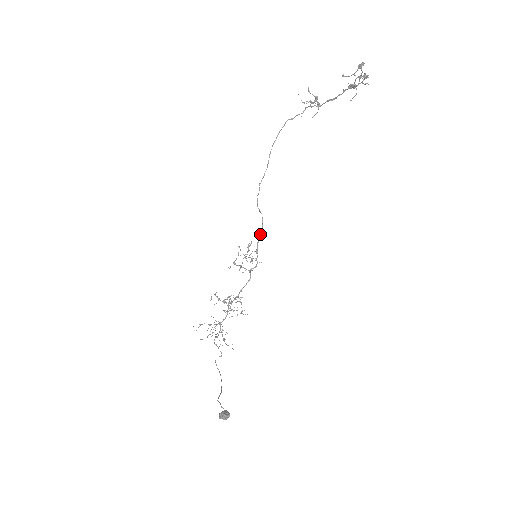
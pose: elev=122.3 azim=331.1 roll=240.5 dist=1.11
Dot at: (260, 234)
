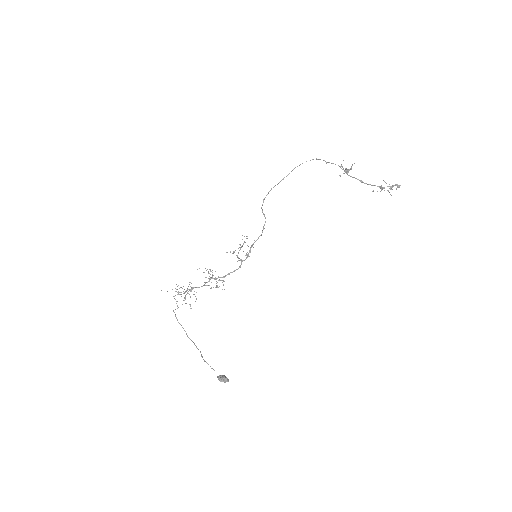
Dot at: occluded
